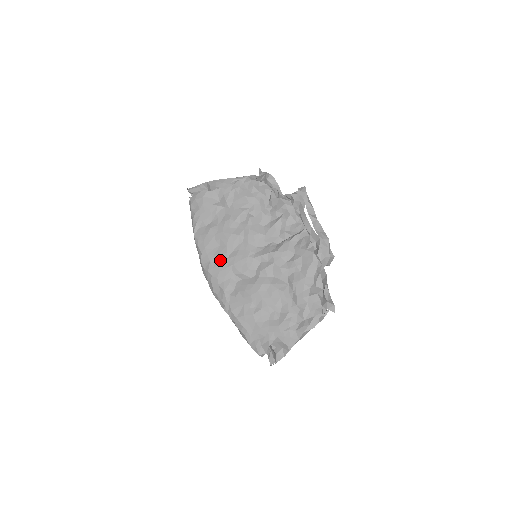
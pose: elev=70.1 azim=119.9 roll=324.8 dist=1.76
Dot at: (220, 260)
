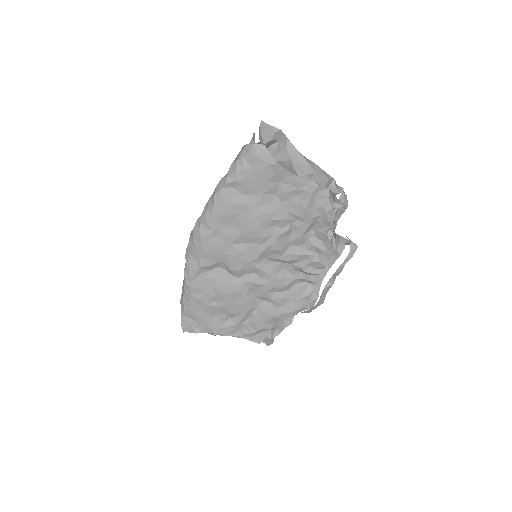
Dot at: (223, 240)
